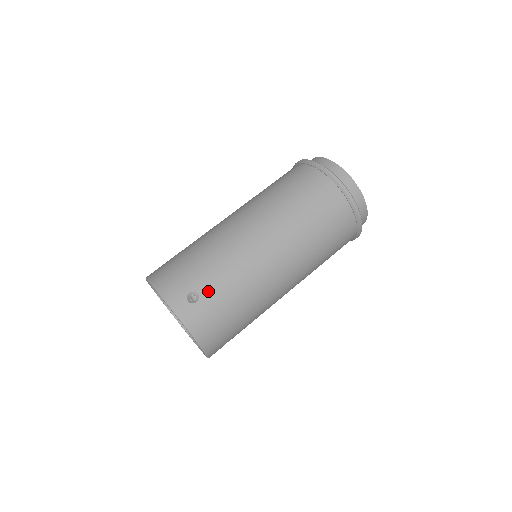
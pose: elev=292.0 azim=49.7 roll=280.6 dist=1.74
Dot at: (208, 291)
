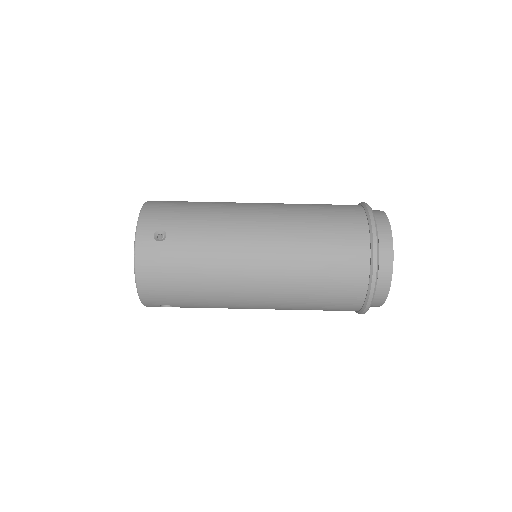
Dot at: (176, 240)
